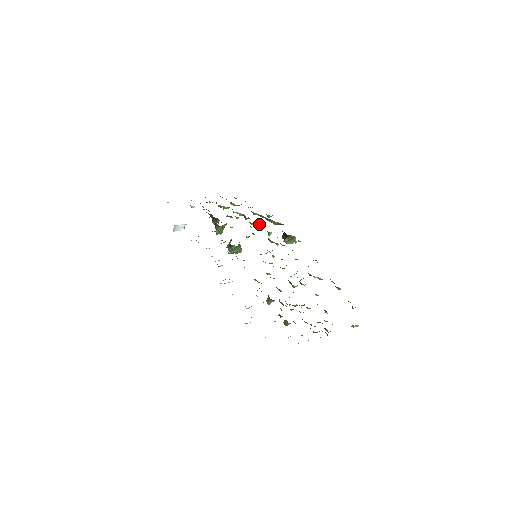
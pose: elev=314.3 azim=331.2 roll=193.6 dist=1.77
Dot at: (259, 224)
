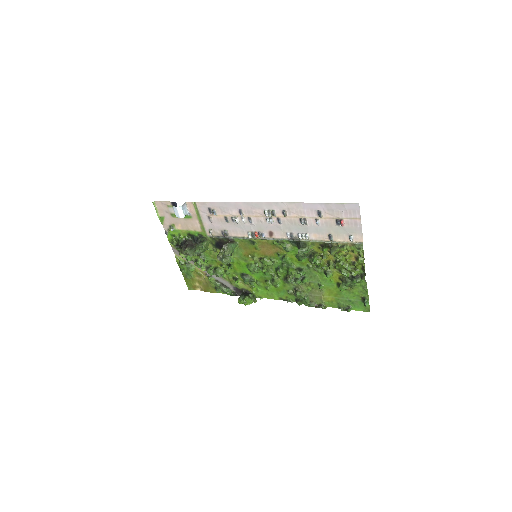
Dot at: (224, 275)
